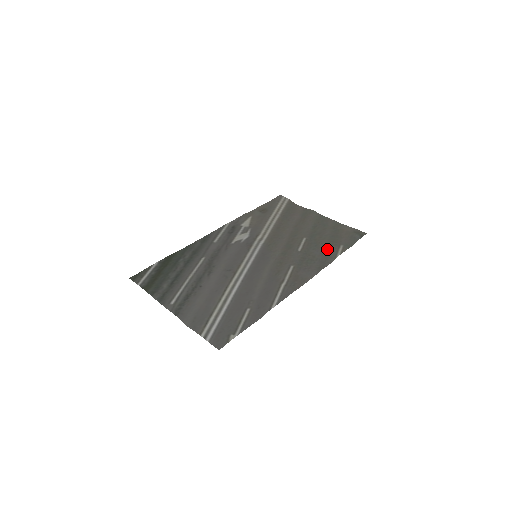
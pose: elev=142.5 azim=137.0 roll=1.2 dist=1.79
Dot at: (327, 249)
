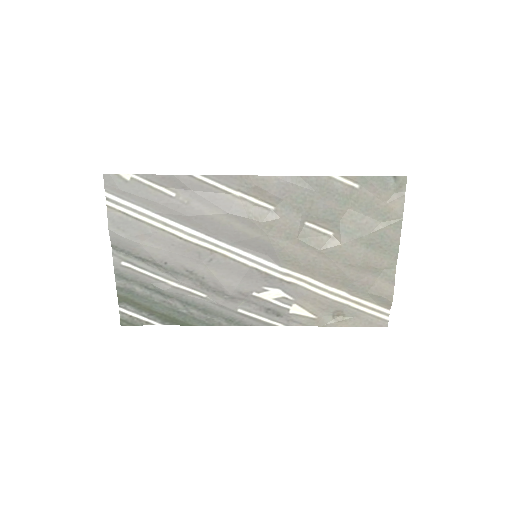
Dot at: (336, 197)
